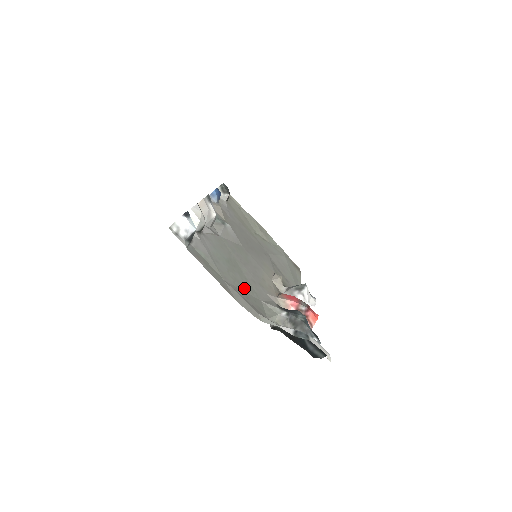
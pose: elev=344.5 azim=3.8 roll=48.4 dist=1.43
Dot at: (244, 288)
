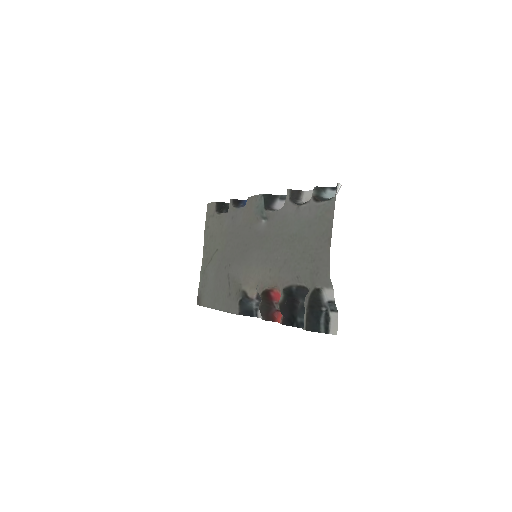
Dot at: (305, 255)
